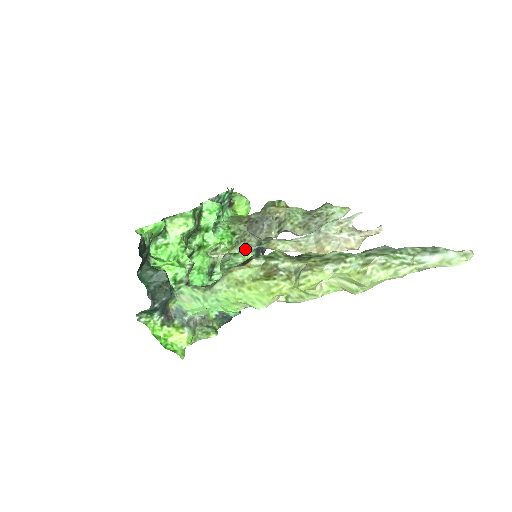
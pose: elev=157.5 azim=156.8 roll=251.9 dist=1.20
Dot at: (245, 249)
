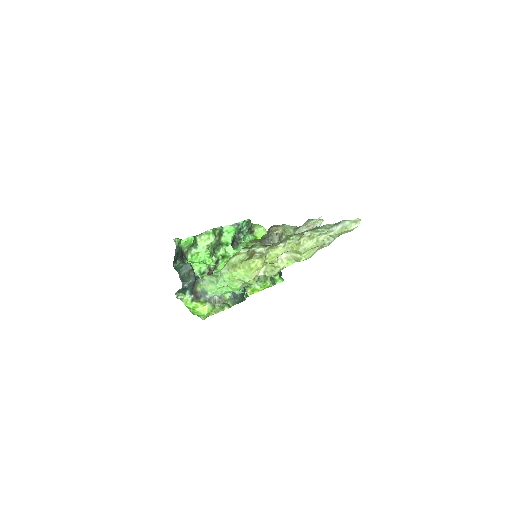
Dot at: occluded
